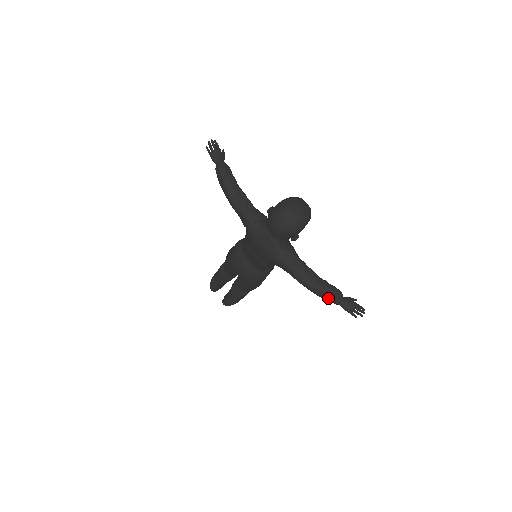
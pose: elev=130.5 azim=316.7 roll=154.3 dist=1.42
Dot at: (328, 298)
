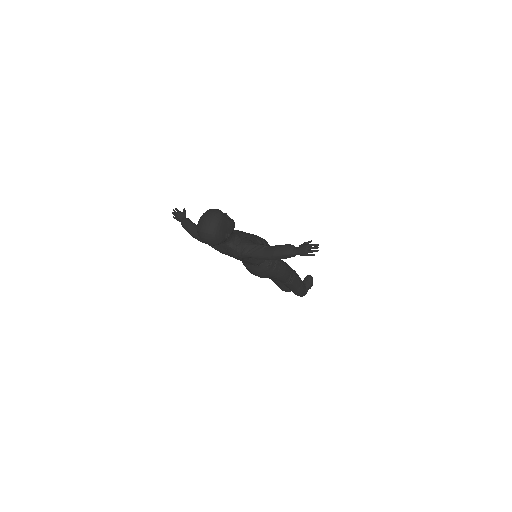
Dot at: (284, 257)
